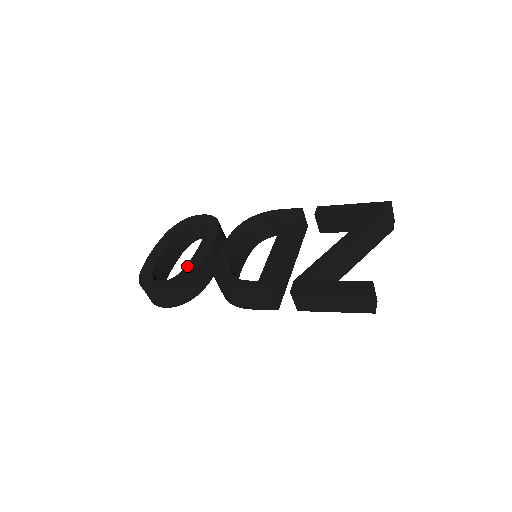
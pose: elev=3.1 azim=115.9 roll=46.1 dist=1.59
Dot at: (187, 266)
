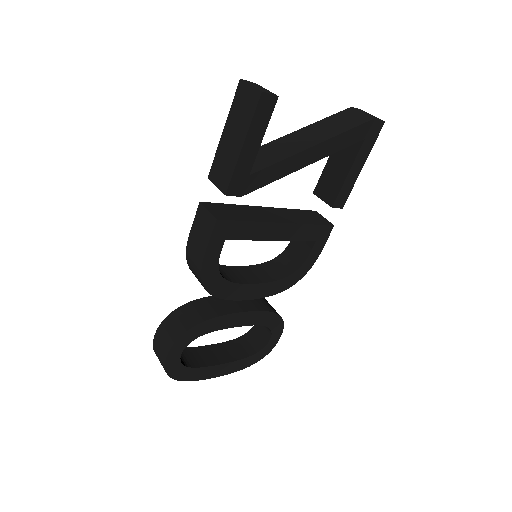
Dot at: occluded
